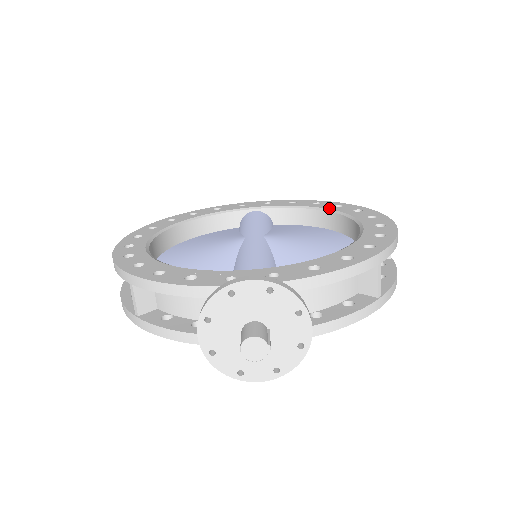
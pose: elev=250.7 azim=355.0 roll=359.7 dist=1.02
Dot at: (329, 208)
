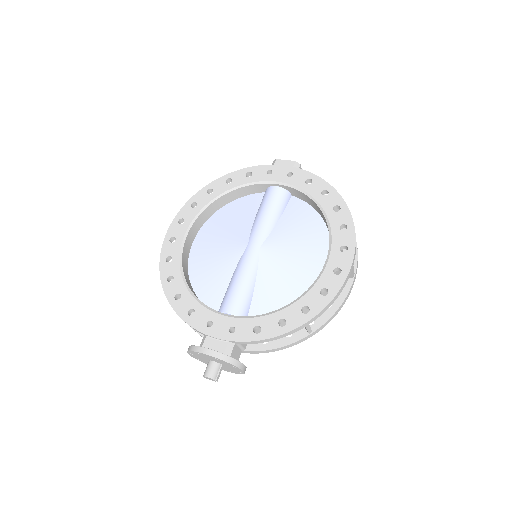
Dot at: (326, 212)
